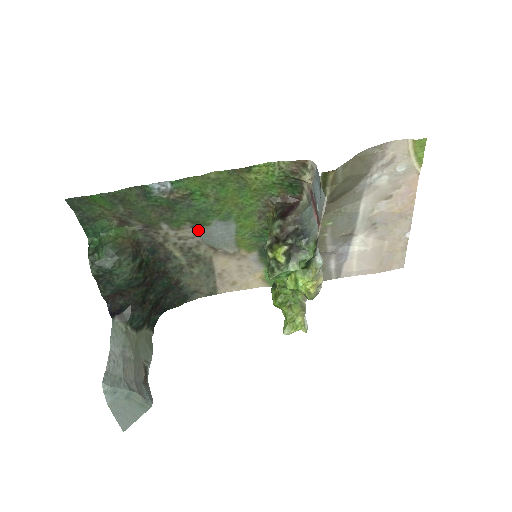
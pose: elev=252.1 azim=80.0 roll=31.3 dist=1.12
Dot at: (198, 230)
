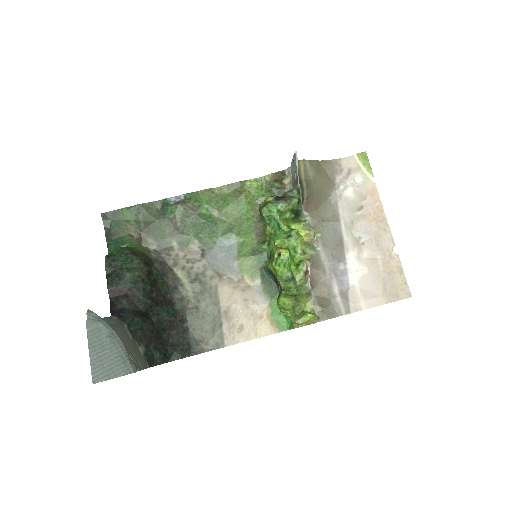
Dot at: (205, 252)
